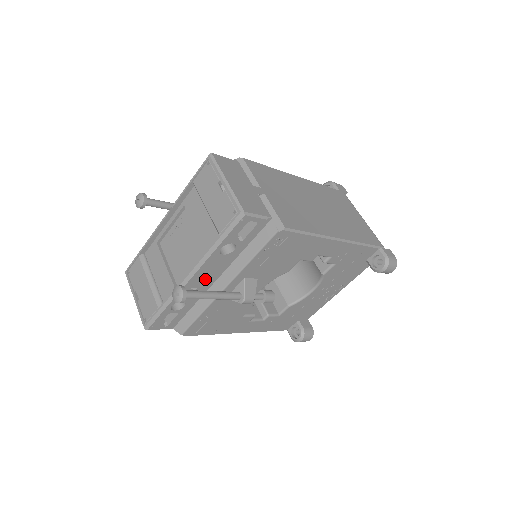
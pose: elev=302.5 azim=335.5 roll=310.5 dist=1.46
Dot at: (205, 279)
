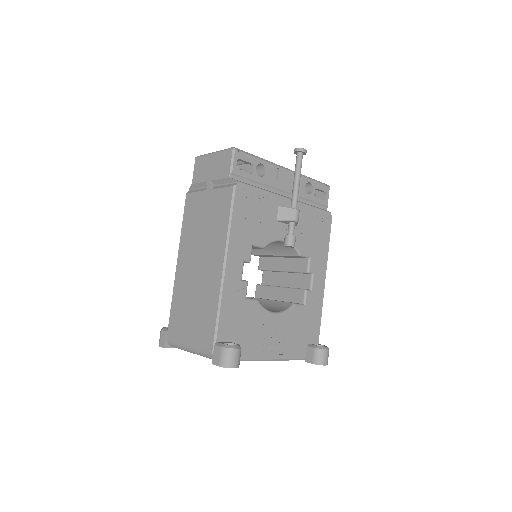
Dot at: (285, 183)
